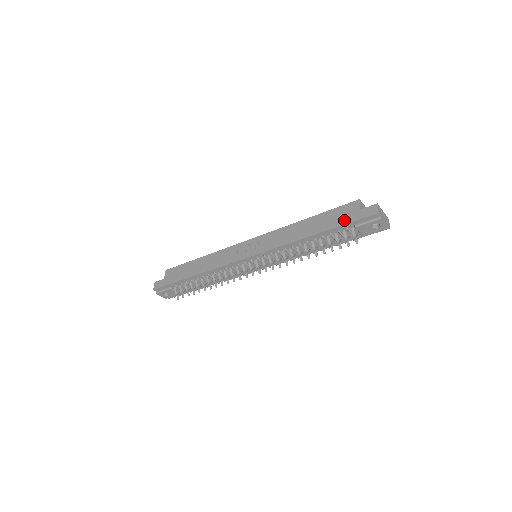
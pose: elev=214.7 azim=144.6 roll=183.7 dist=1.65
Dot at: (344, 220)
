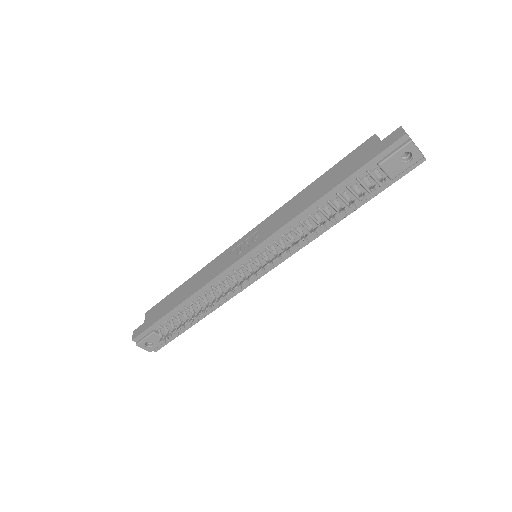
Dot at: (361, 161)
